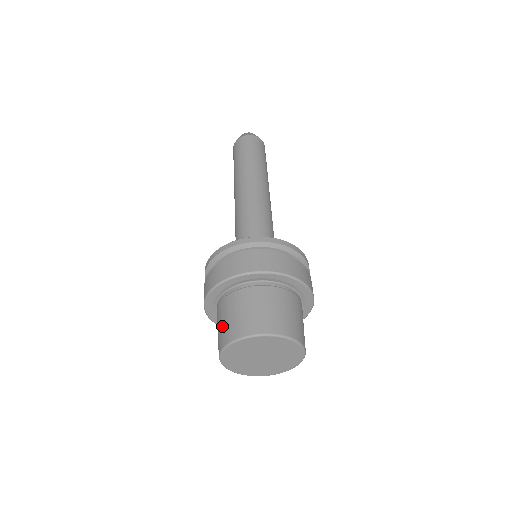
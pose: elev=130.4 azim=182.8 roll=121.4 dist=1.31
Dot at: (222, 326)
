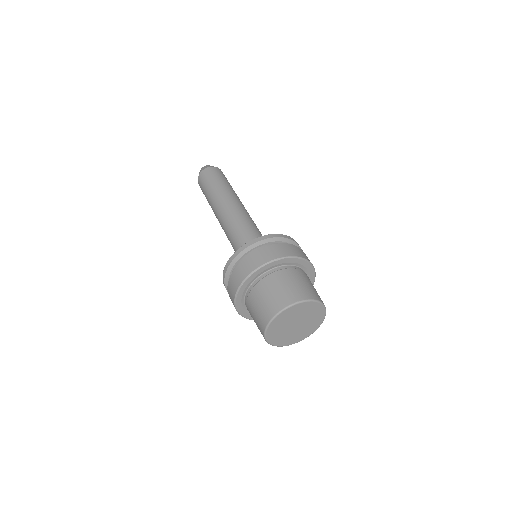
Dot at: occluded
